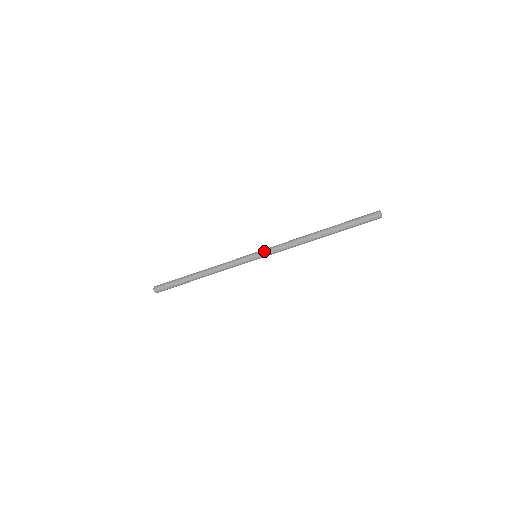
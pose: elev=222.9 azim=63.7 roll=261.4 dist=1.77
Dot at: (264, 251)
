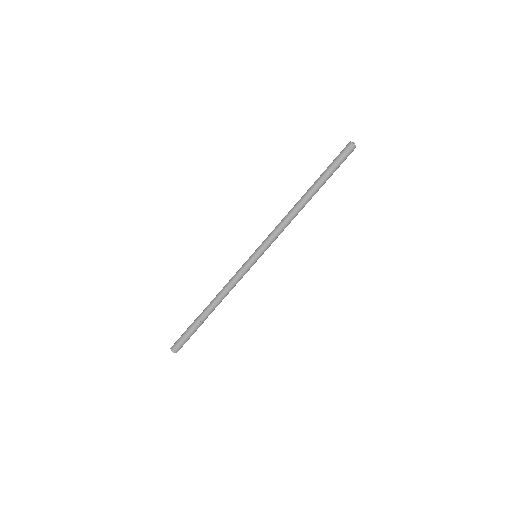
Dot at: occluded
